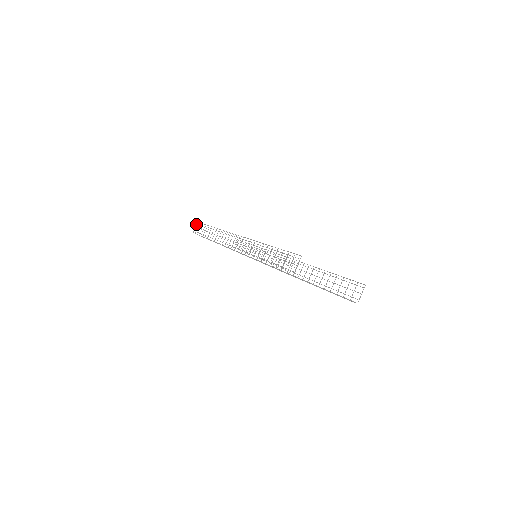
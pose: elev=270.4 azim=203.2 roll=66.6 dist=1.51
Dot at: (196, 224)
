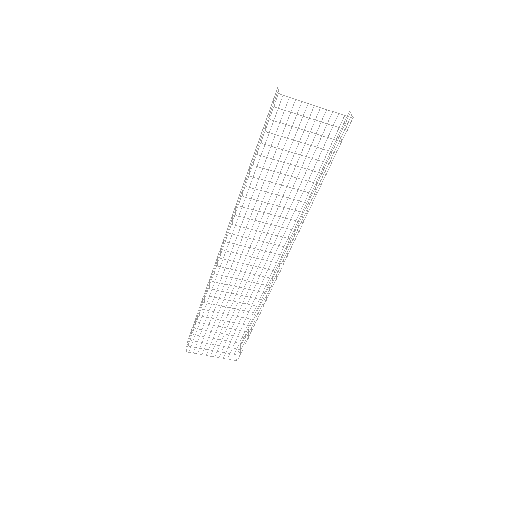
Dot at: occluded
